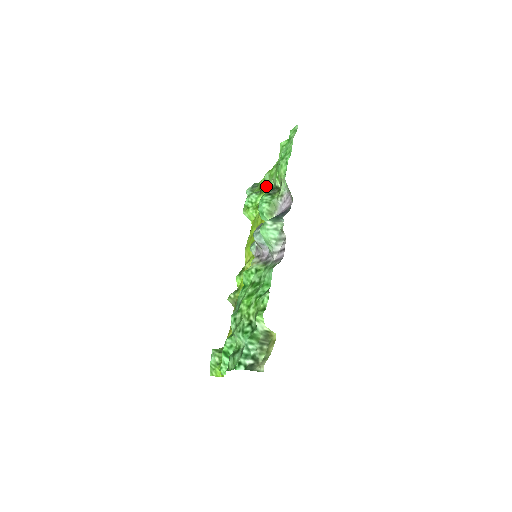
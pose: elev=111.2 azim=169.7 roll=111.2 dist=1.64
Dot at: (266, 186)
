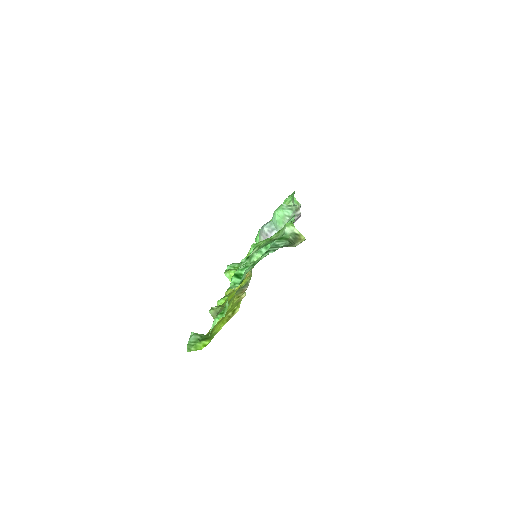
Dot at: occluded
